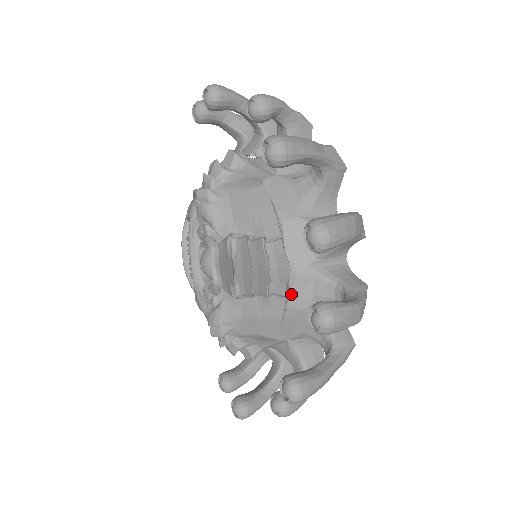
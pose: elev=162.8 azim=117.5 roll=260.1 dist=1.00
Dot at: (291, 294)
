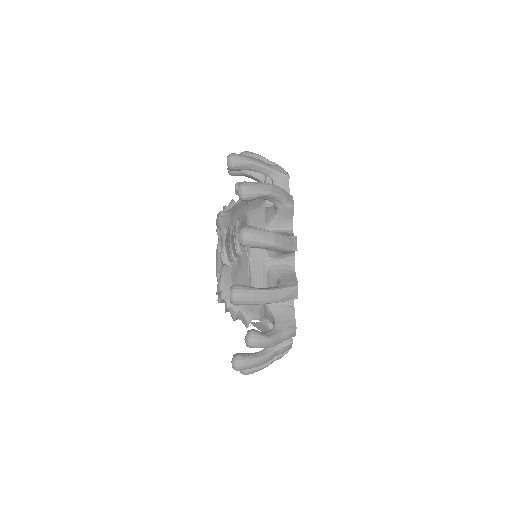
Dot at: (253, 251)
